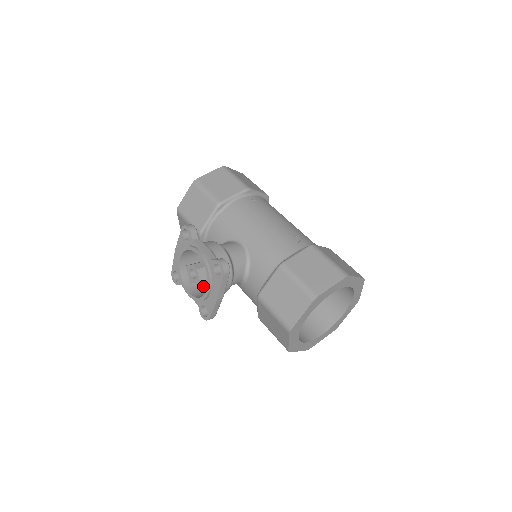
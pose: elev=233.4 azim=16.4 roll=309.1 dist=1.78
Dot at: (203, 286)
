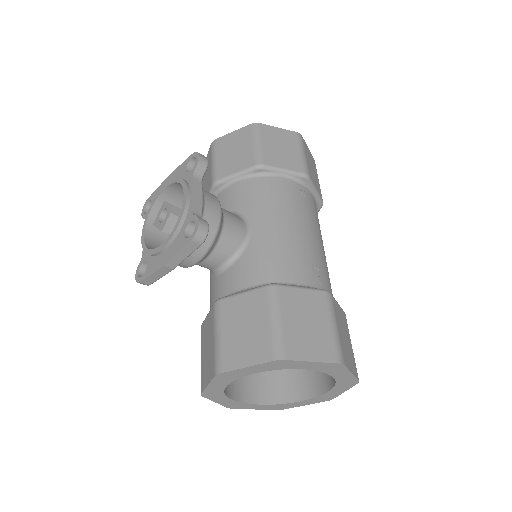
Dot at: occluded
